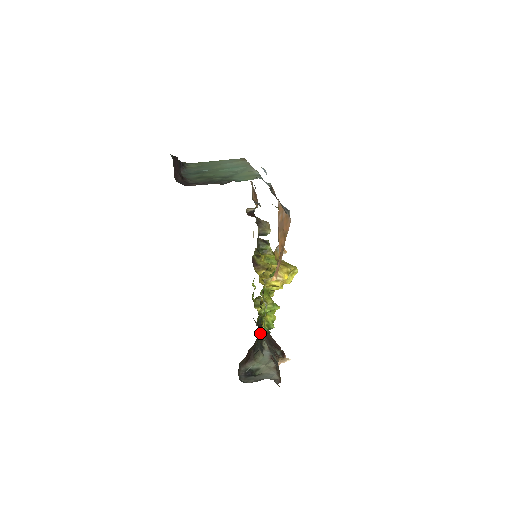
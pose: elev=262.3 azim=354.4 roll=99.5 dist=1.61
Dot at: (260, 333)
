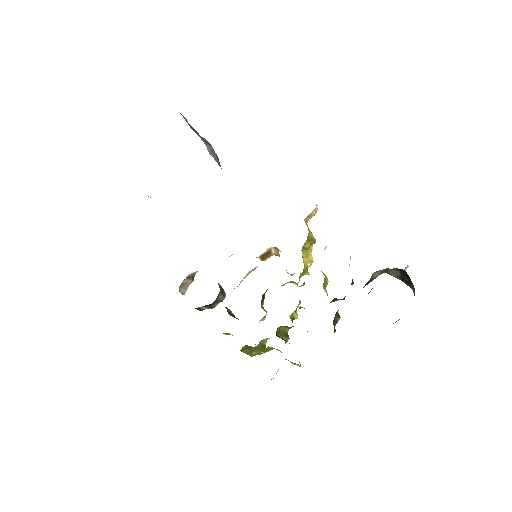
Dot at: (334, 326)
